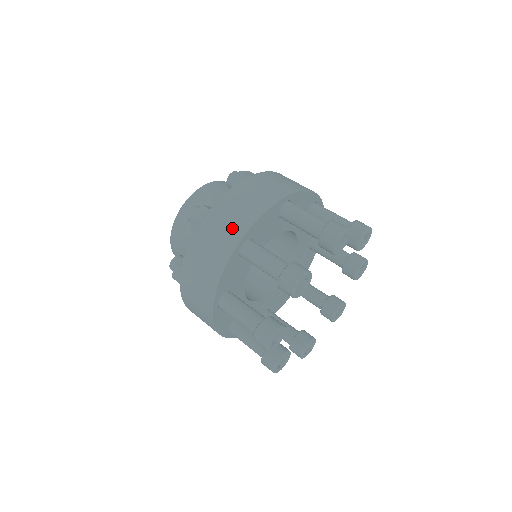
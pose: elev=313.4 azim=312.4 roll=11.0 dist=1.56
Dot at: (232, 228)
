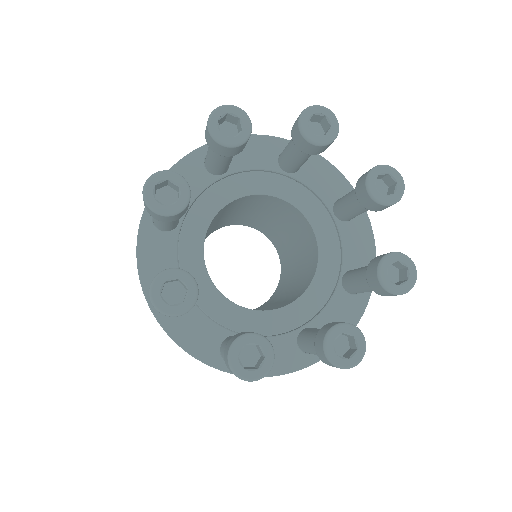
Dot at: occluded
